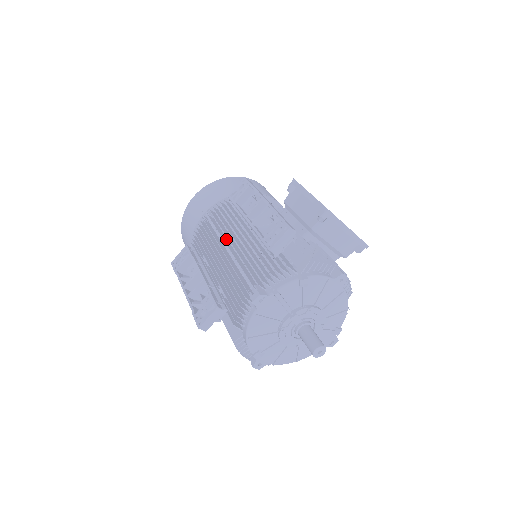
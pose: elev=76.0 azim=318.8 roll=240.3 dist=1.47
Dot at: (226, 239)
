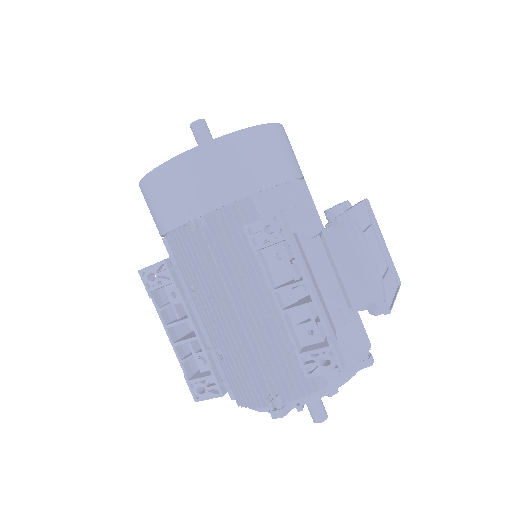
Dot at: occluded
